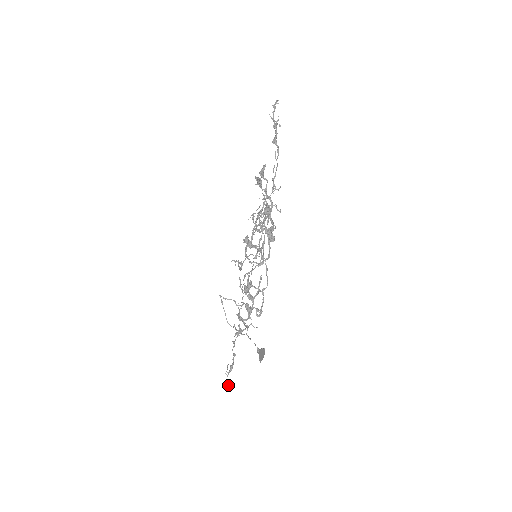
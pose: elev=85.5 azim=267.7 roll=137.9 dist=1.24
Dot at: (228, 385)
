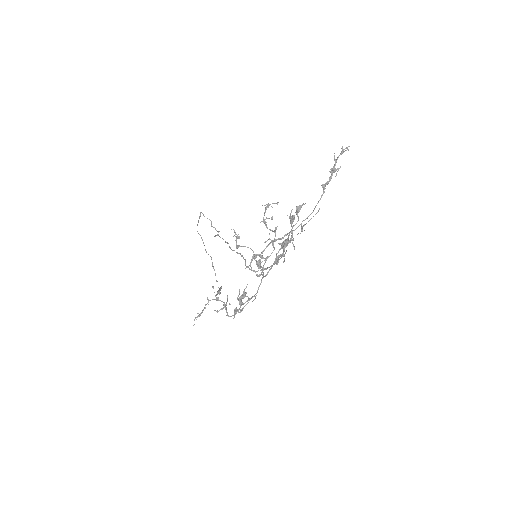
Dot at: occluded
